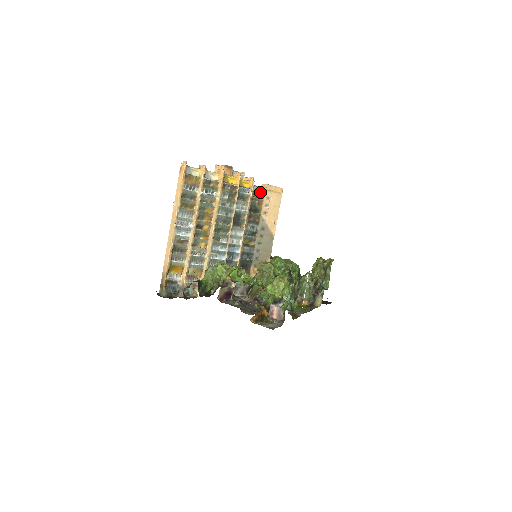
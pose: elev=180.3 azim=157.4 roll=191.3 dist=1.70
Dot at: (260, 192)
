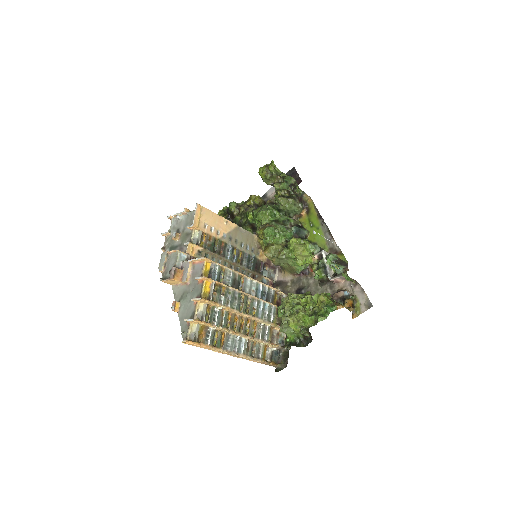
Dot at: (197, 234)
